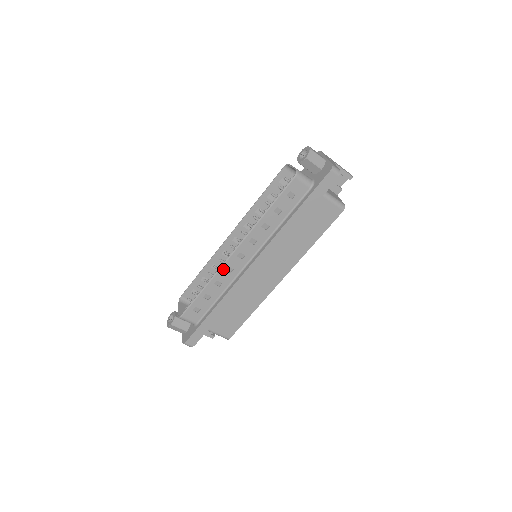
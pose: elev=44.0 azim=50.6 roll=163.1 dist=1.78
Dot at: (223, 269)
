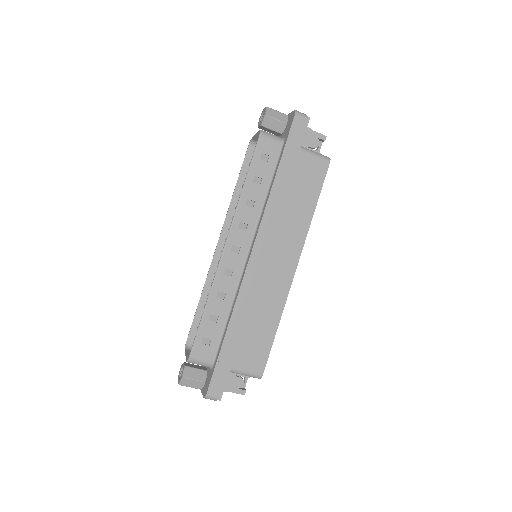
Dot at: (220, 273)
